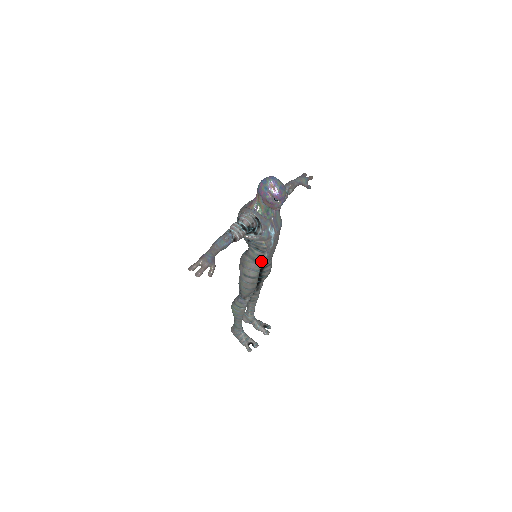
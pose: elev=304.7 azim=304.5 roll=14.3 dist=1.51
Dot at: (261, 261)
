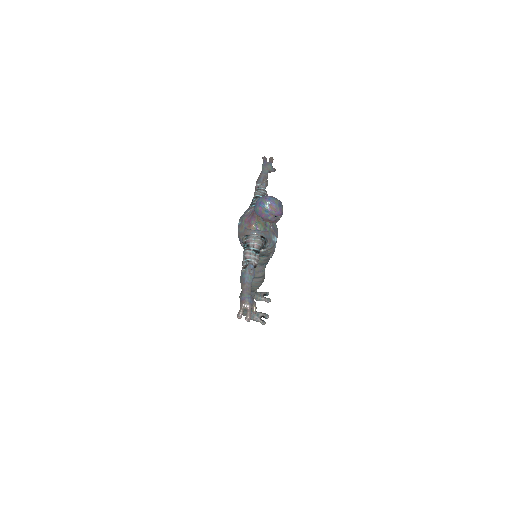
Dot at: (267, 262)
